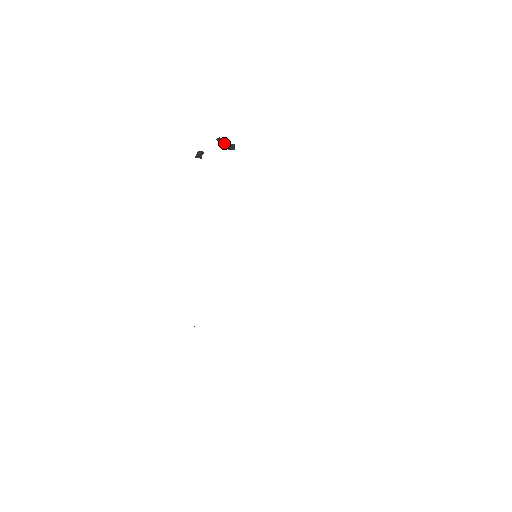
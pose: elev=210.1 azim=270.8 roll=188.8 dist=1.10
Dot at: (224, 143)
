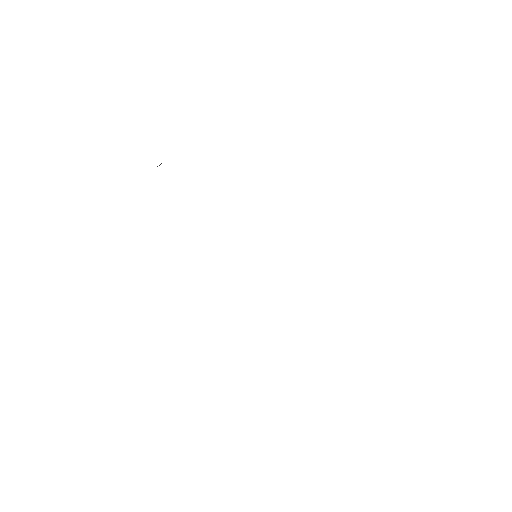
Dot at: occluded
